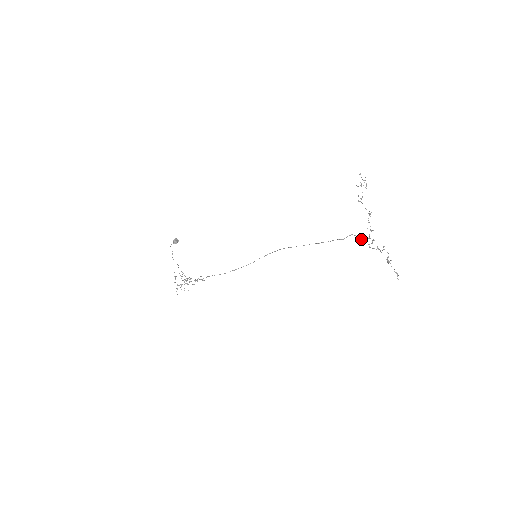
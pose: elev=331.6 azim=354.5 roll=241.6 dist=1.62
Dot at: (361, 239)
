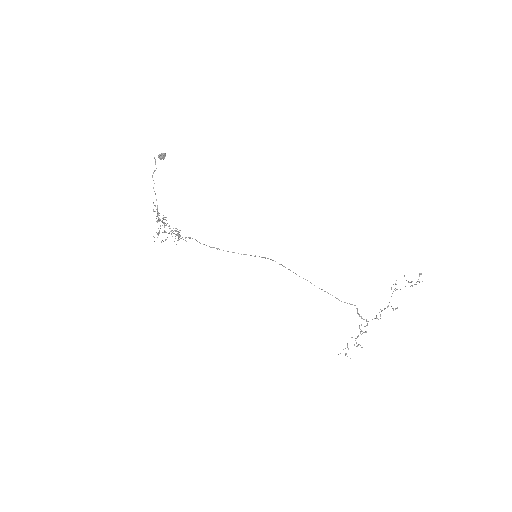
Dot at: (361, 316)
